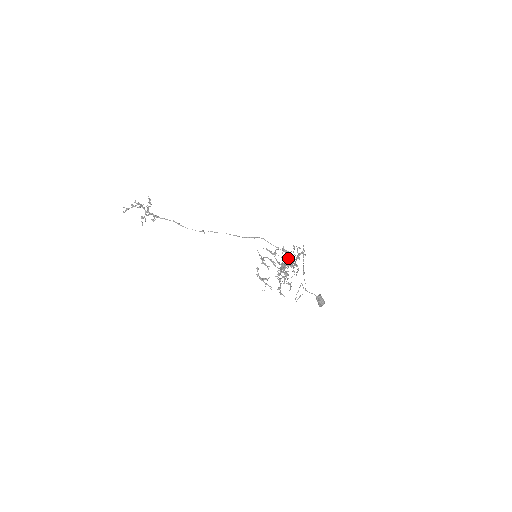
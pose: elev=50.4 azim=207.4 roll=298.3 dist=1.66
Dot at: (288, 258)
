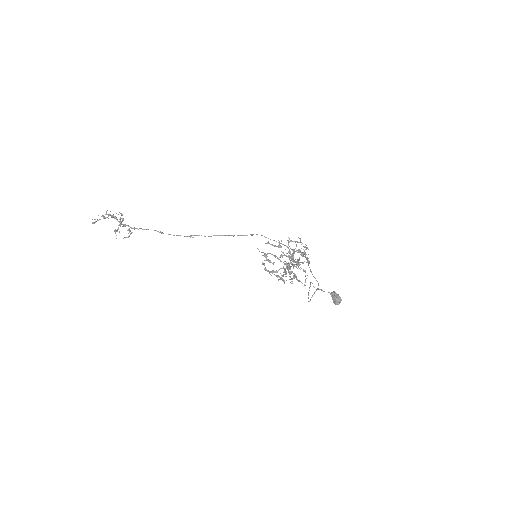
Dot at: occluded
